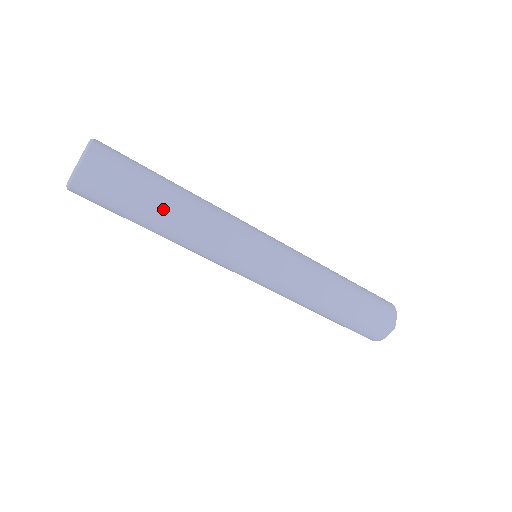
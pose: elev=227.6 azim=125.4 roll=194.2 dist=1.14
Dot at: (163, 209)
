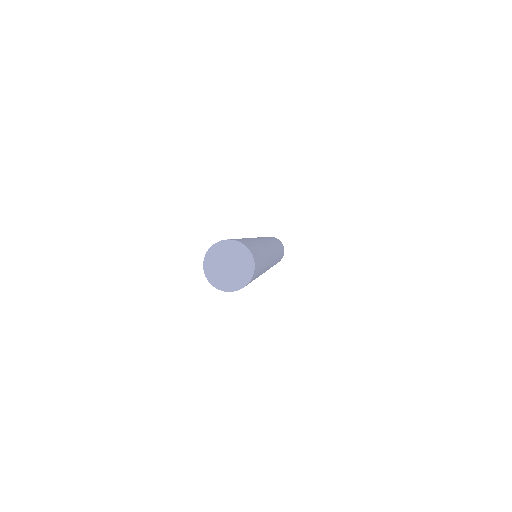
Dot at: occluded
